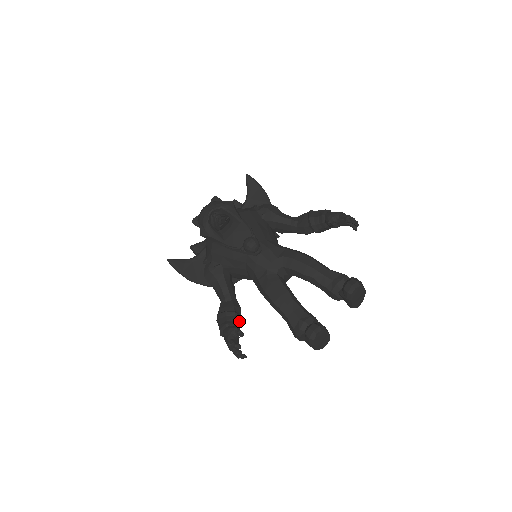
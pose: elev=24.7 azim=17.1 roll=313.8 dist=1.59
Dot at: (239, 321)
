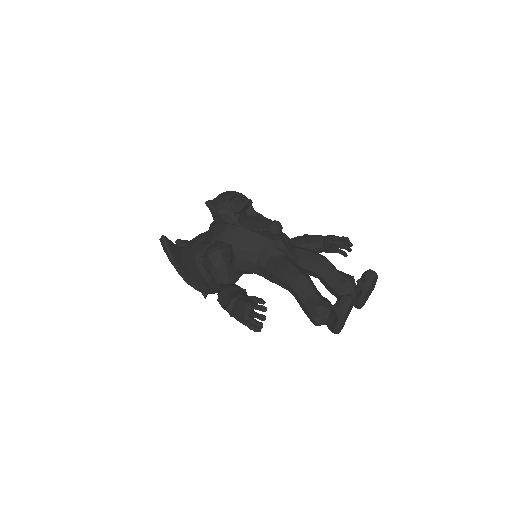
Dot at: occluded
